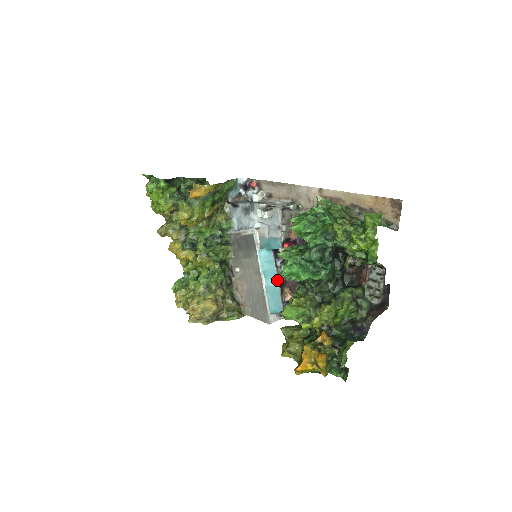
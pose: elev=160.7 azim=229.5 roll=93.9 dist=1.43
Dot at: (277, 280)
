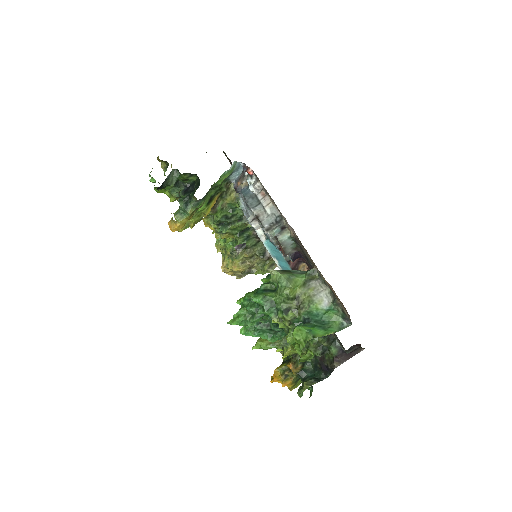
Dot at: (288, 264)
